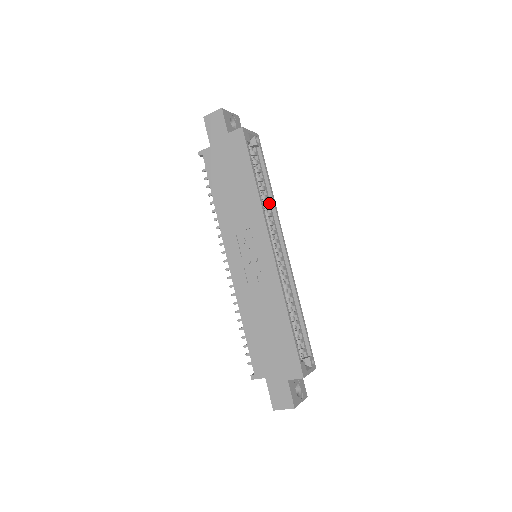
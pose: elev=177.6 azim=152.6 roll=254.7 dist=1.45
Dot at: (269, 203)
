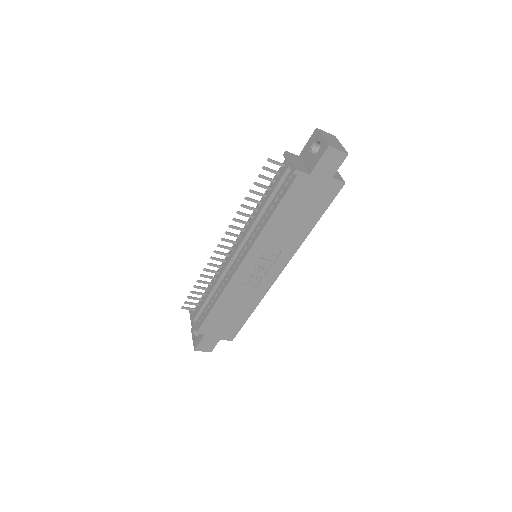
Dot at: occluded
